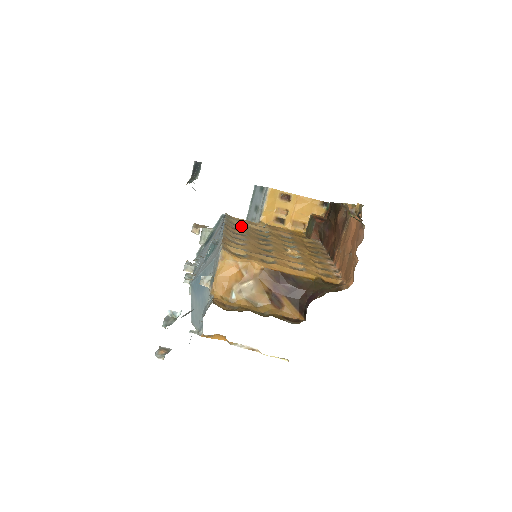
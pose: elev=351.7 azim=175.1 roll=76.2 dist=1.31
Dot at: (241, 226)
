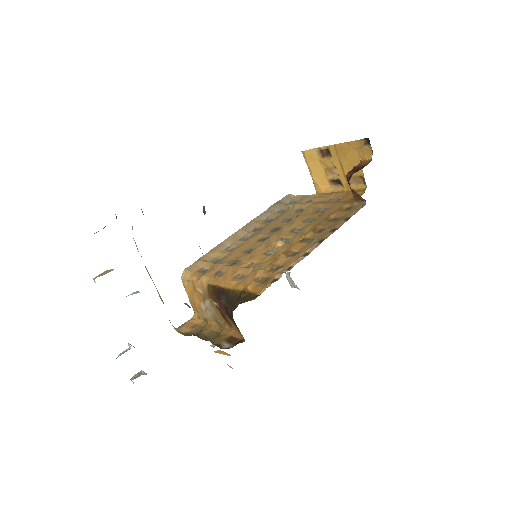
Dot at: (285, 210)
